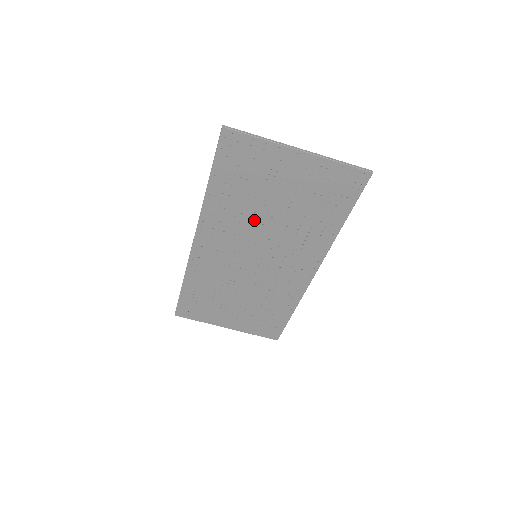
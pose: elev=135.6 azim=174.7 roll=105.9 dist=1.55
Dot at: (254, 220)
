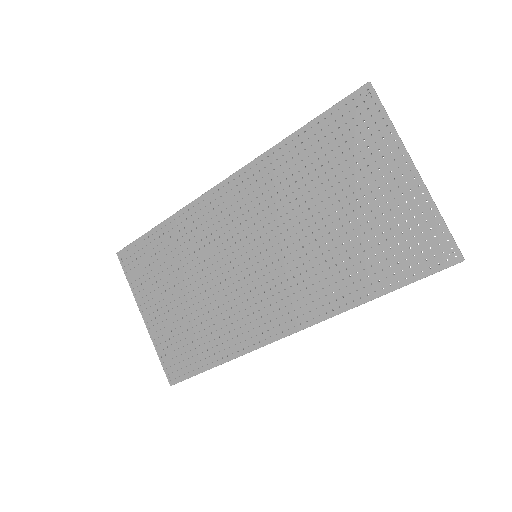
Dot at: (296, 210)
